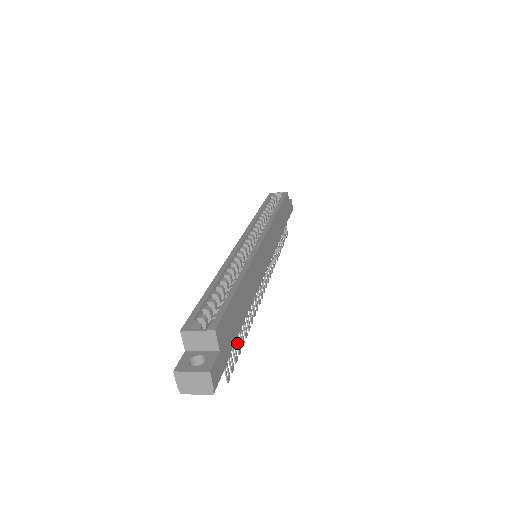
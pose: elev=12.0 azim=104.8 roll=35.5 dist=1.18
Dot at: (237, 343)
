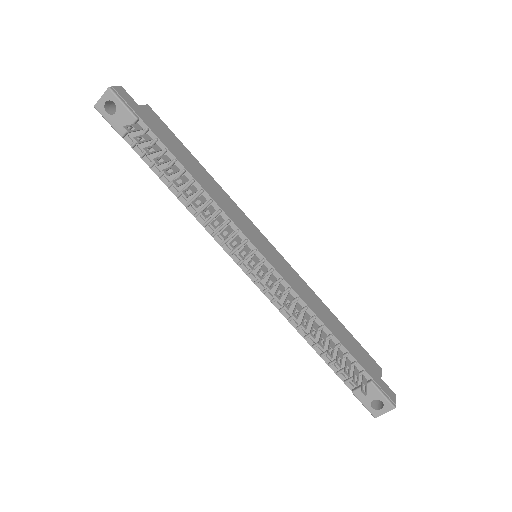
Dot at: (159, 158)
